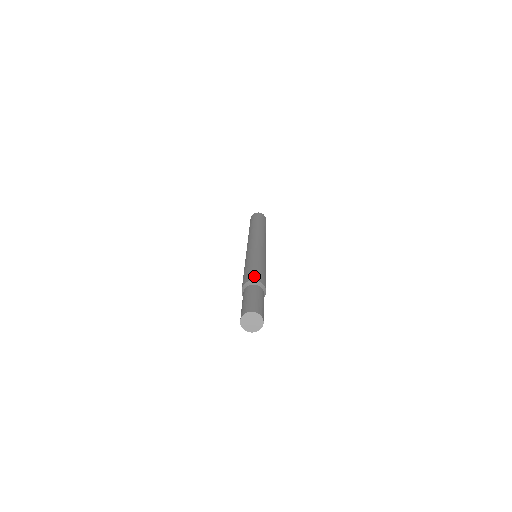
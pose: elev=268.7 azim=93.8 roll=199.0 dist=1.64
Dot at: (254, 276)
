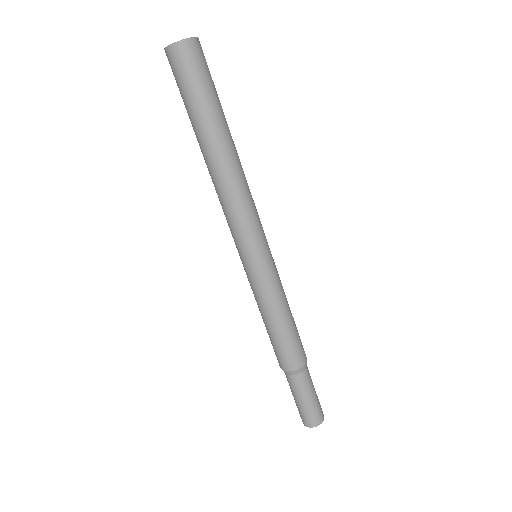
Dot at: (287, 362)
